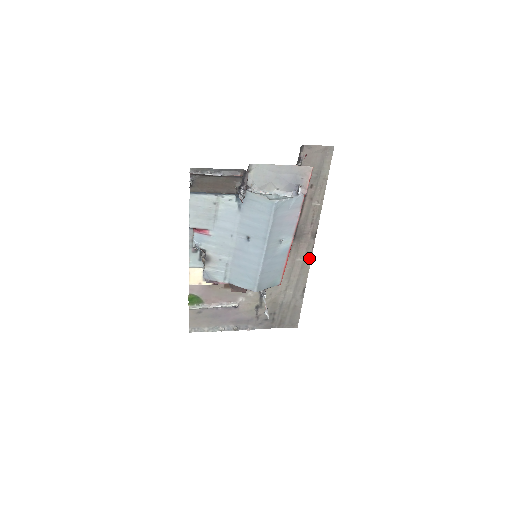
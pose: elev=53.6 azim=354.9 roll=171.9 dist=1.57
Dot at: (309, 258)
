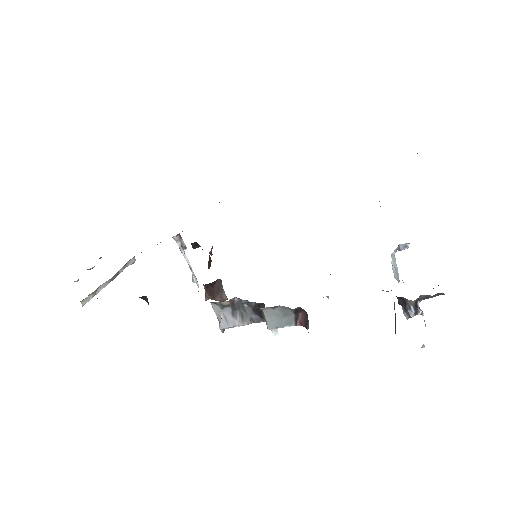
Dot at: occluded
